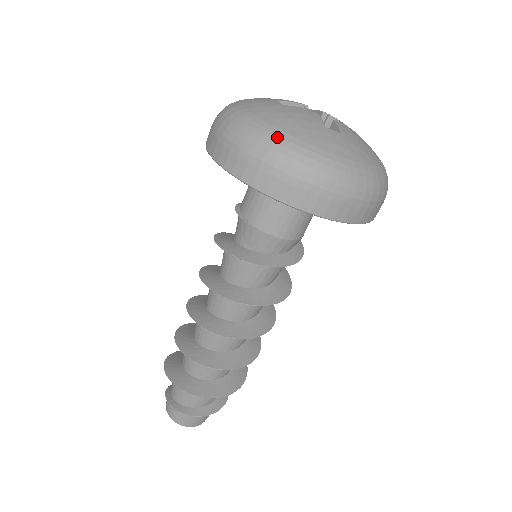
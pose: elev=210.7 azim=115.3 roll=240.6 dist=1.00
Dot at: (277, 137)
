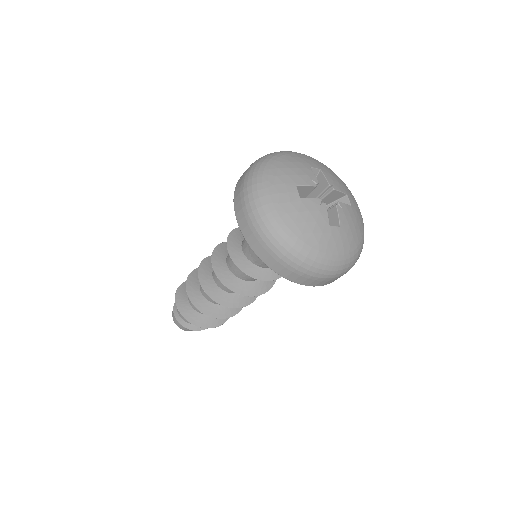
Dot at: (295, 244)
